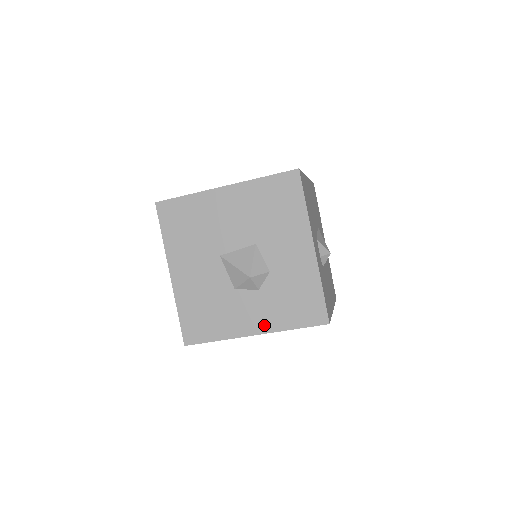
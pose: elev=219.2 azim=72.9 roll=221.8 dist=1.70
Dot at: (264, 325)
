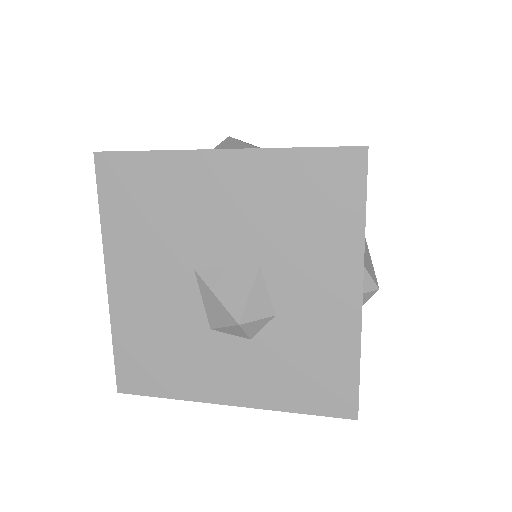
Dot at: (249, 395)
